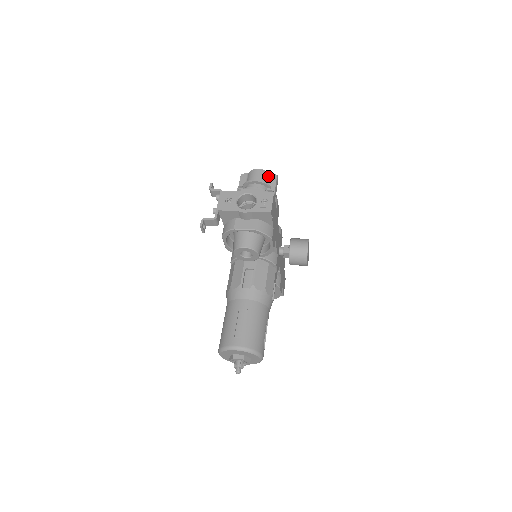
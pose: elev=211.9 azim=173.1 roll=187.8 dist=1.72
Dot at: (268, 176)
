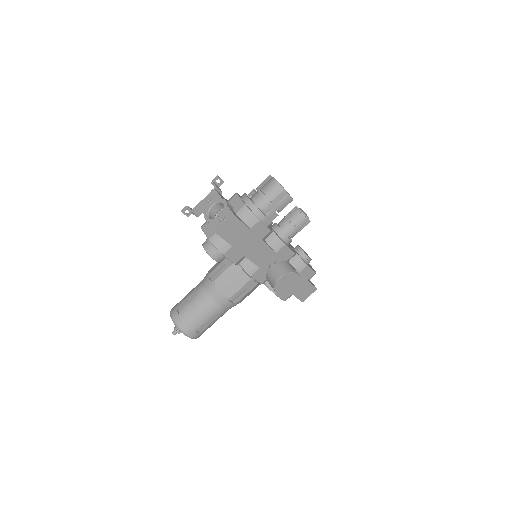
Dot at: (280, 191)
